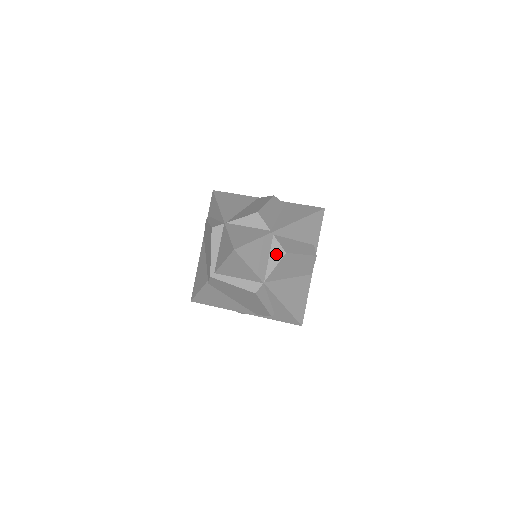
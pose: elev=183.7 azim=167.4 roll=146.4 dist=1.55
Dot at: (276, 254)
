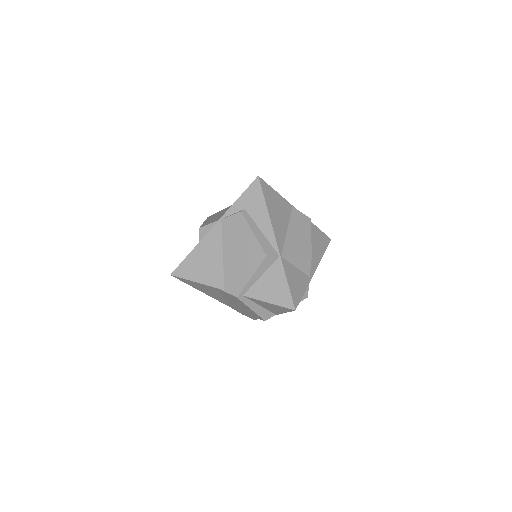
Dot at: occluded
